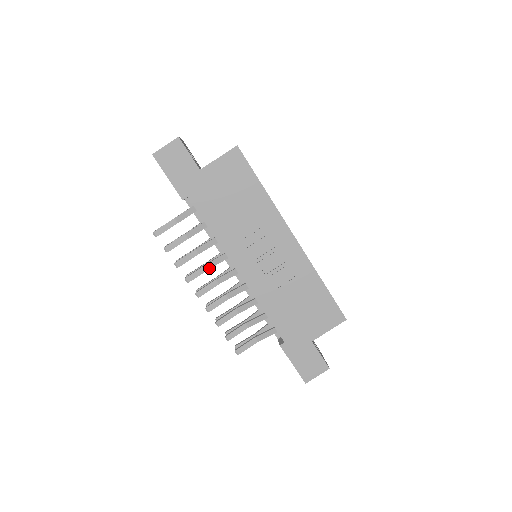
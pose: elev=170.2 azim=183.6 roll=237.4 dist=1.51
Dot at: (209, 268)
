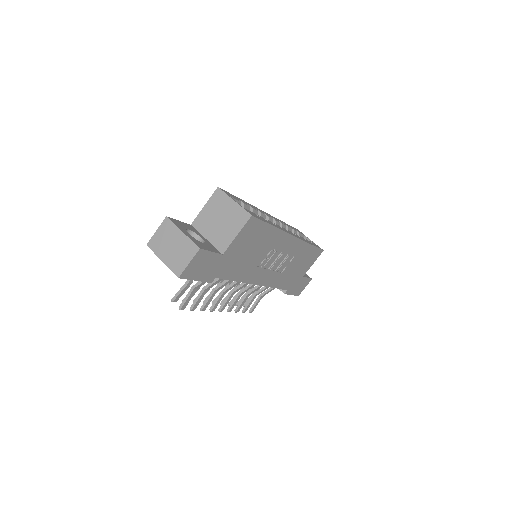
Dot at: occluded
